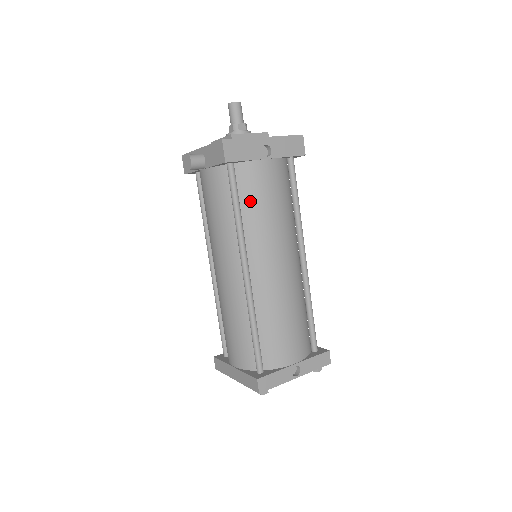
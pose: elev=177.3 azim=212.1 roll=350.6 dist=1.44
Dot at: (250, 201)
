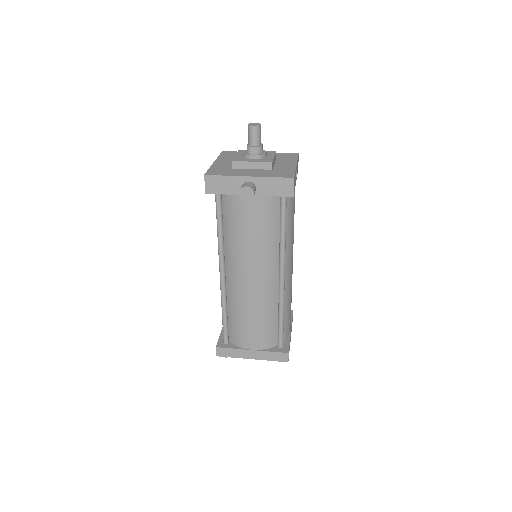
Dot at: (288, 221)
